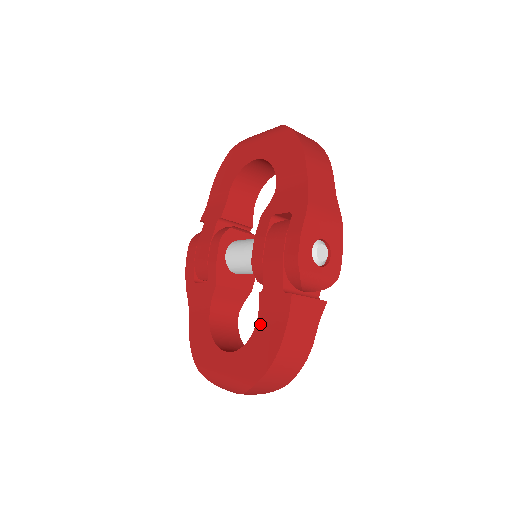
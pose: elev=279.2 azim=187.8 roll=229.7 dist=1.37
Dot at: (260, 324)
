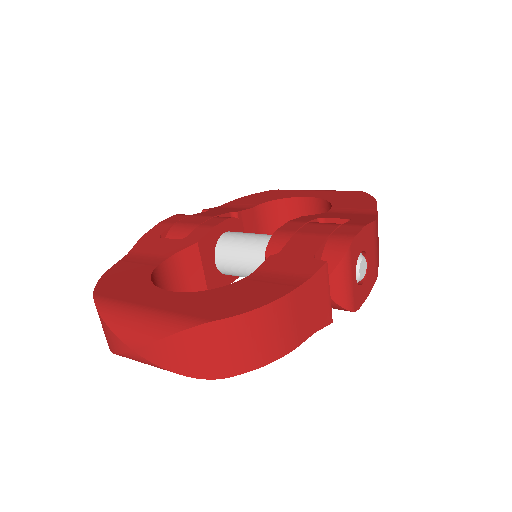
Dot at: (253, 278)
